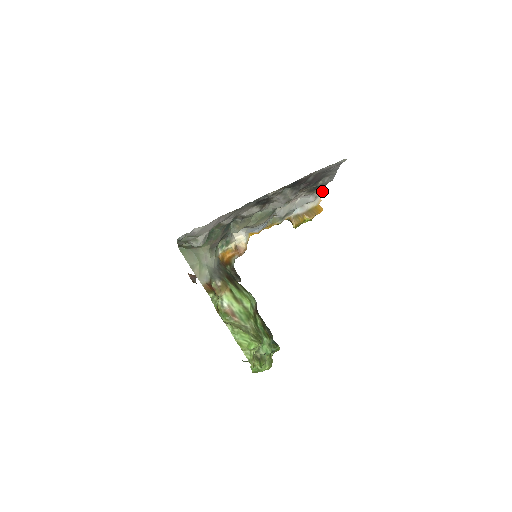
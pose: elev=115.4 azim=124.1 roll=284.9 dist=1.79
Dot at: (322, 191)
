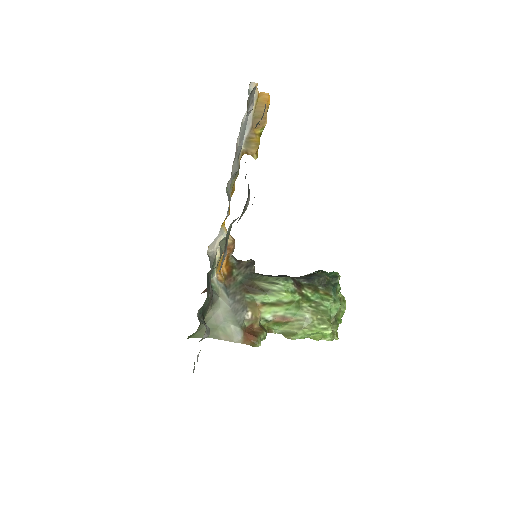
Dot at: (253, 89)
